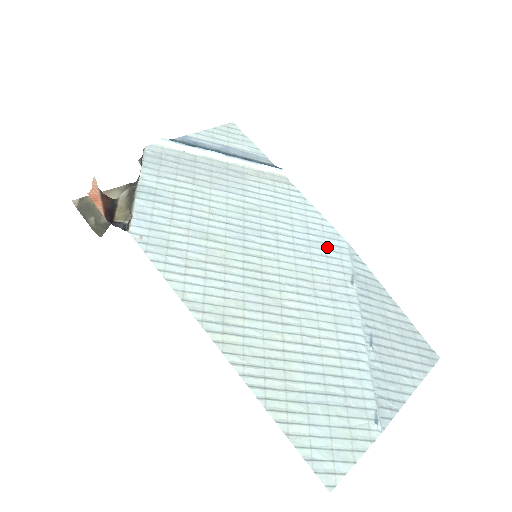
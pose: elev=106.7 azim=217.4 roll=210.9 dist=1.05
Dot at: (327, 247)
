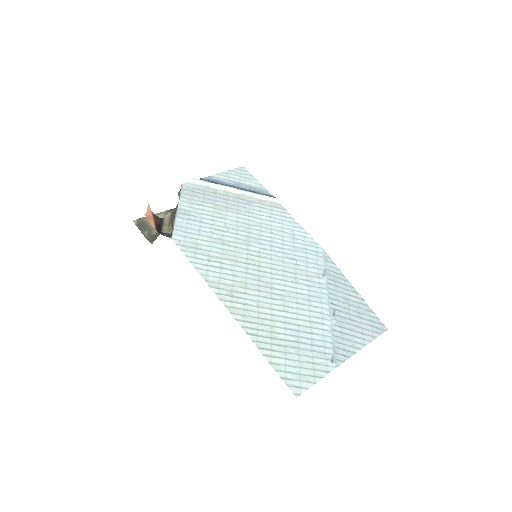
Dot at: (307, 251)
